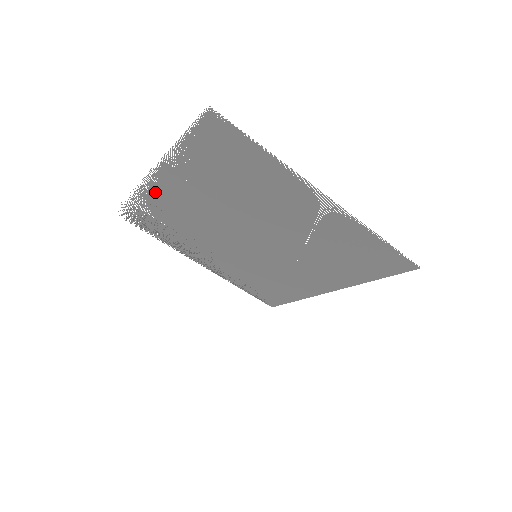
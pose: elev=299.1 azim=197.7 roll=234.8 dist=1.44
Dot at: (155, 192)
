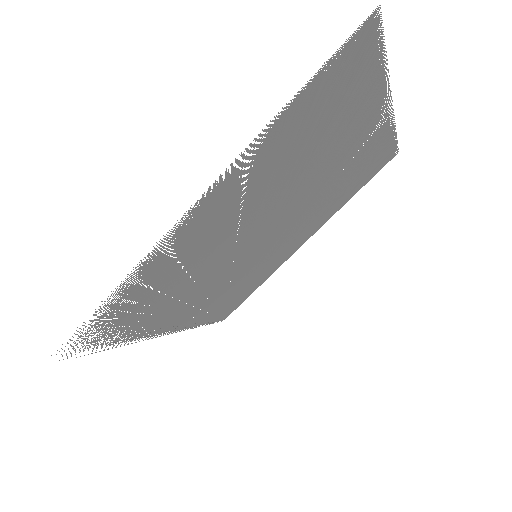
Dot at: (172, 248)
